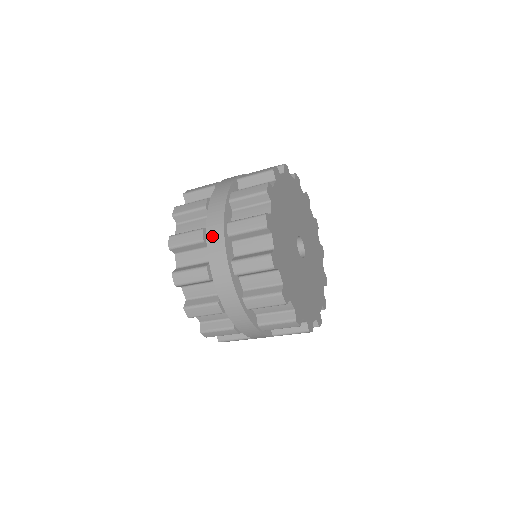
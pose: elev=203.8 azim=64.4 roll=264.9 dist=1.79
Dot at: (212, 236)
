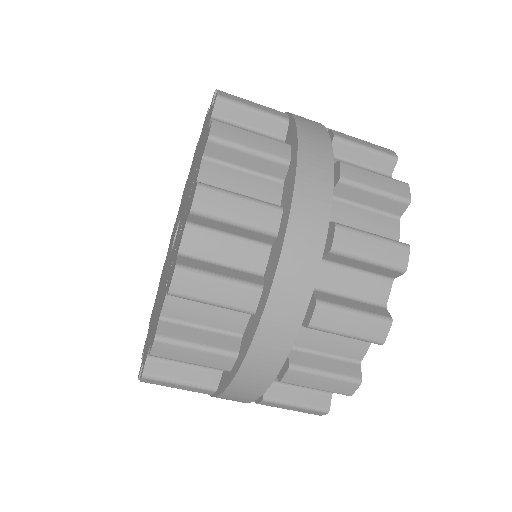
Dot at: occluded
